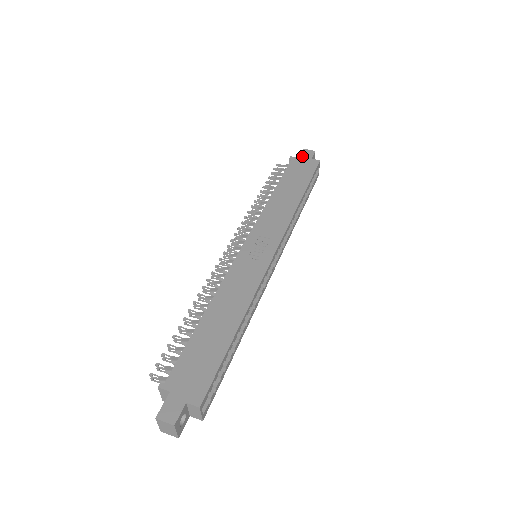
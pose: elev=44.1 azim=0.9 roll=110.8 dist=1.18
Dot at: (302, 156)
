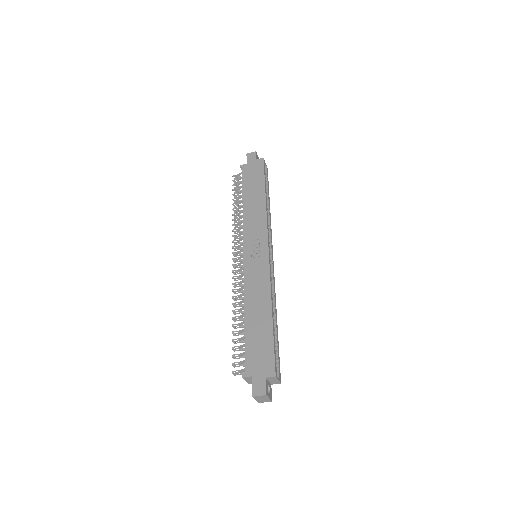
Dot at: (248, 161)
